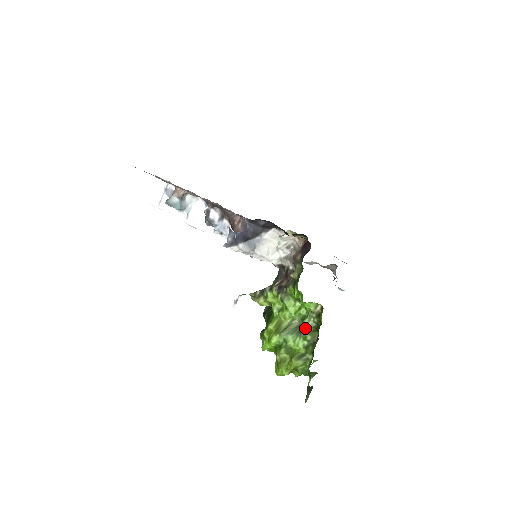
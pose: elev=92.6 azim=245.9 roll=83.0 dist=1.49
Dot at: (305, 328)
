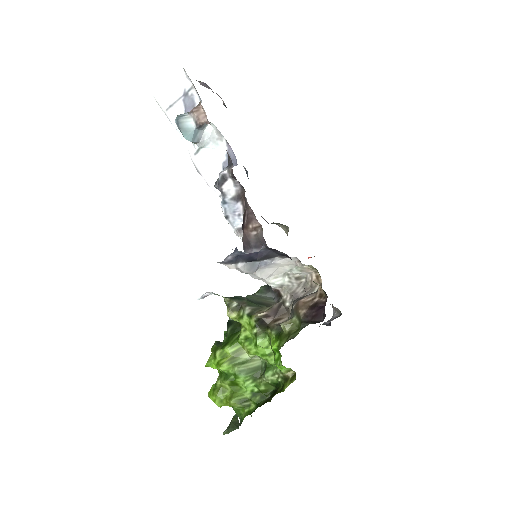
Dot at: (264, 378)
